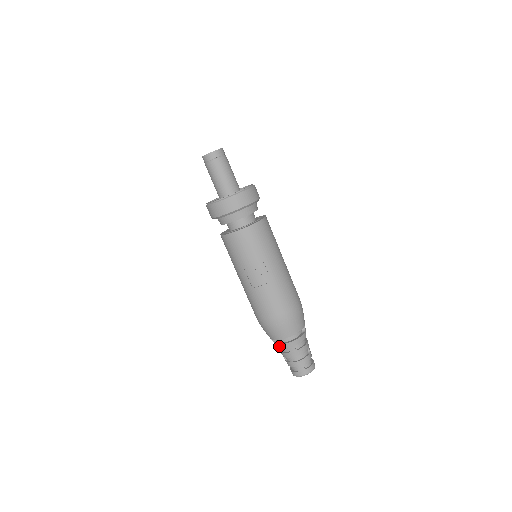
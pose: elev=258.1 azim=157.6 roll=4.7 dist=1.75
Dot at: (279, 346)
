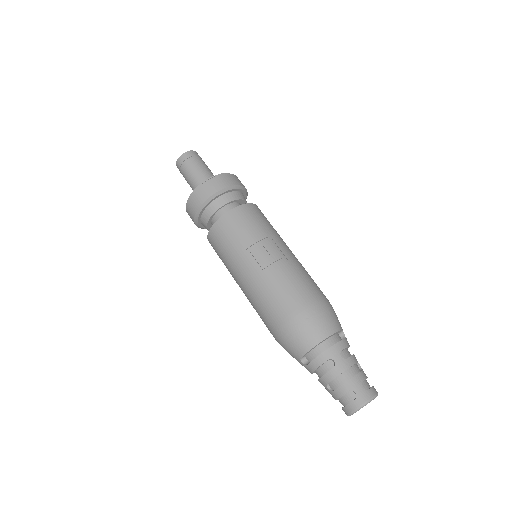
Dot at: (317, 361)
